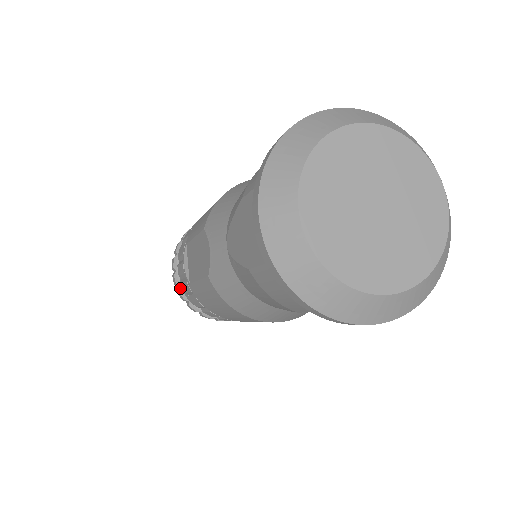
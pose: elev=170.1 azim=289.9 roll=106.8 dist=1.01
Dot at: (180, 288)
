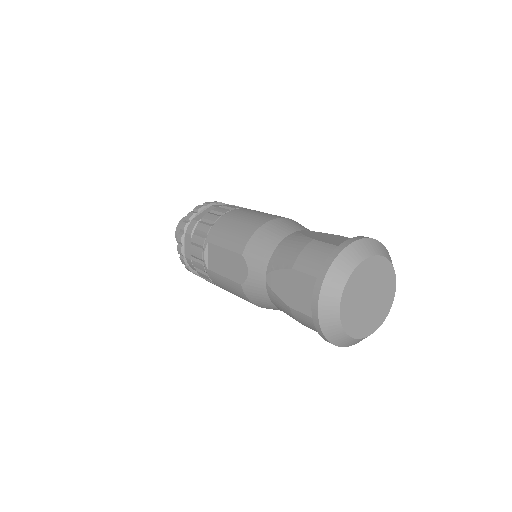
Dot at: (185, 258)
